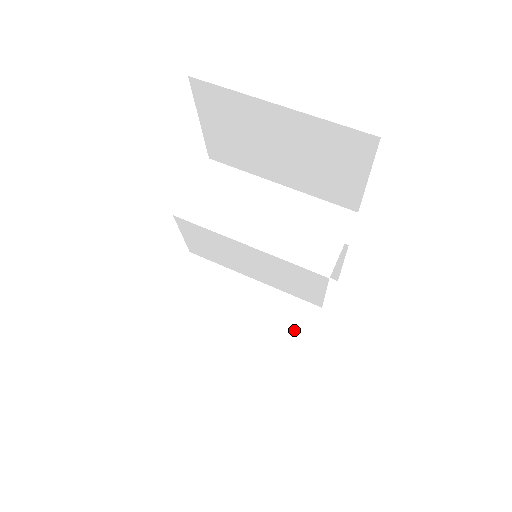
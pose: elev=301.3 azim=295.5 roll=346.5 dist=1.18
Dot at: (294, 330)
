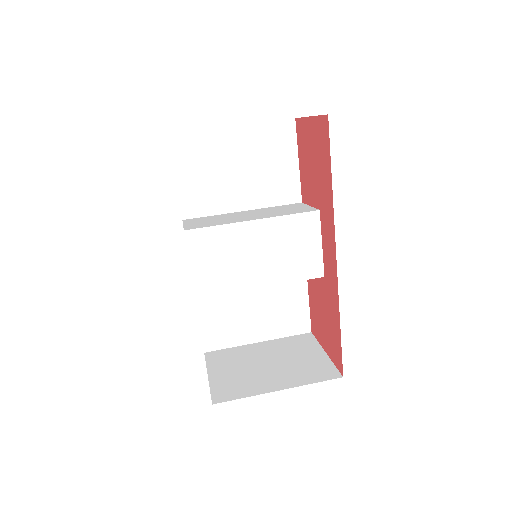
Dot at: (312, 365)
